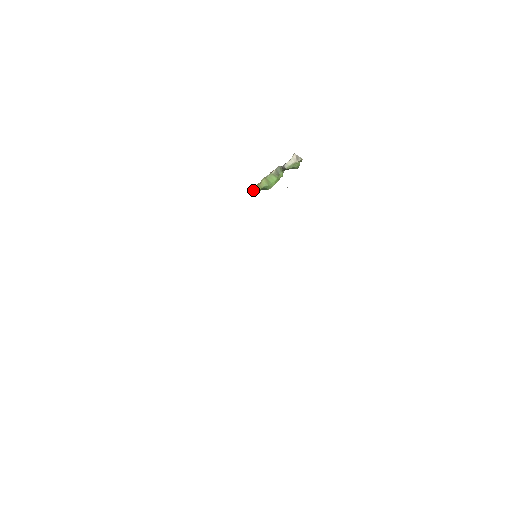
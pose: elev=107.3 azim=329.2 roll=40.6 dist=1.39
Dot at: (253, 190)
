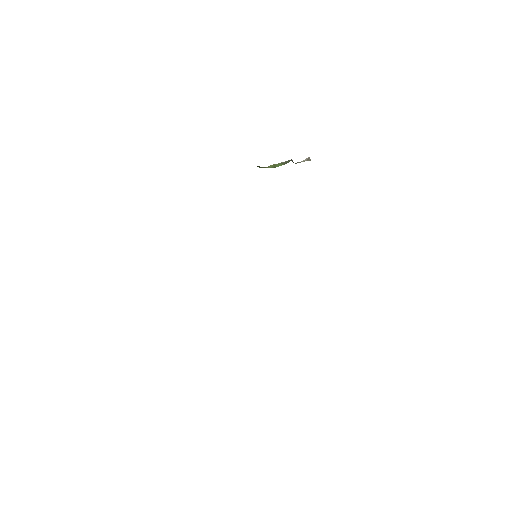
Dot at: (258, 166)
